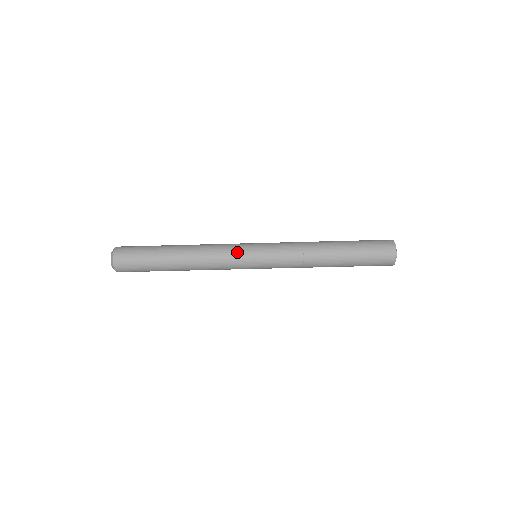
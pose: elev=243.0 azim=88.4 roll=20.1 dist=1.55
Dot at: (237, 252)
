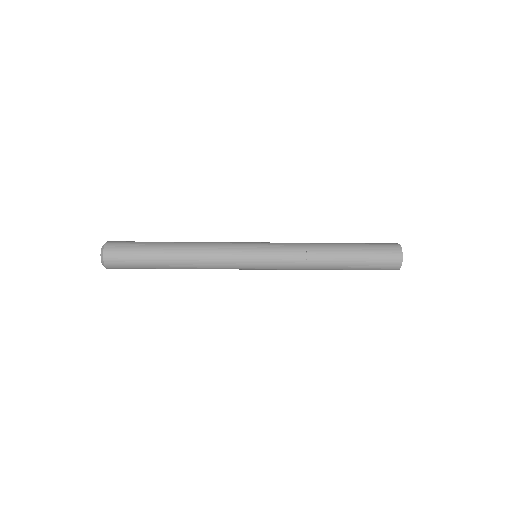
Dot at: (237, 254)
